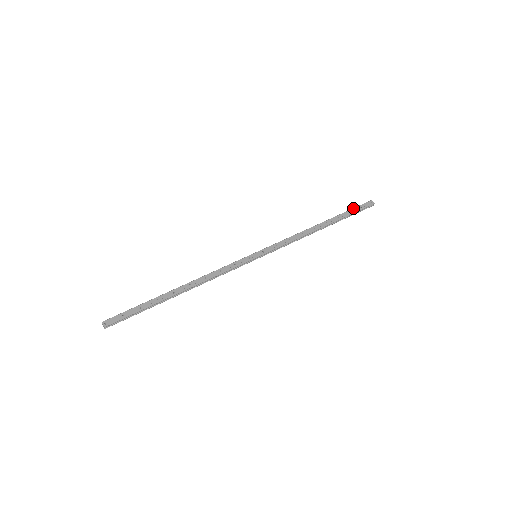
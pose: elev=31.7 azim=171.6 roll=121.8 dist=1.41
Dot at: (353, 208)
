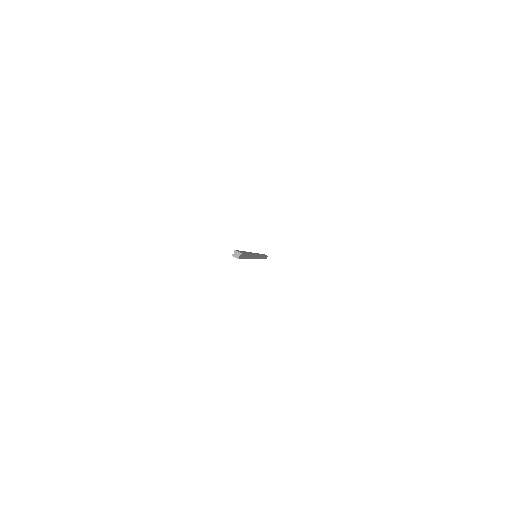
Dot at: occluded
